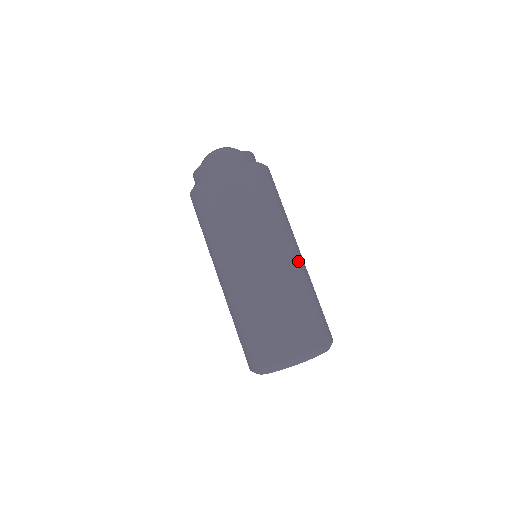
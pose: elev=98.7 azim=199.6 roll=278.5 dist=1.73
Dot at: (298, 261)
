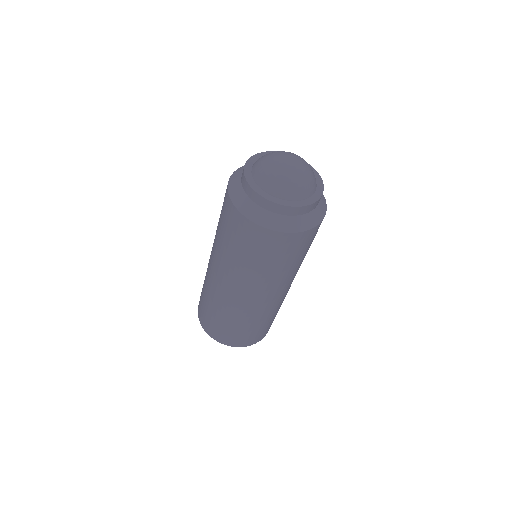
Dot at: (275, 302)
